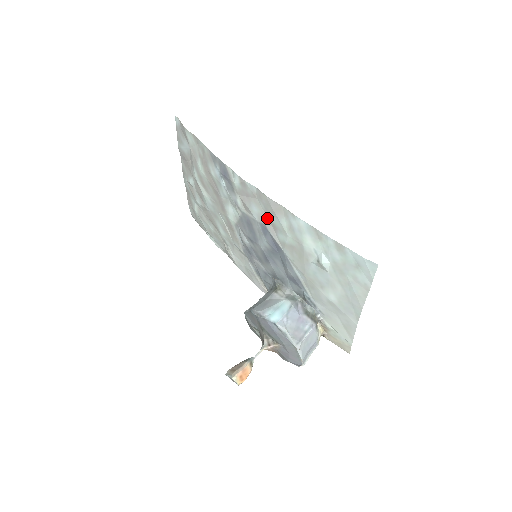
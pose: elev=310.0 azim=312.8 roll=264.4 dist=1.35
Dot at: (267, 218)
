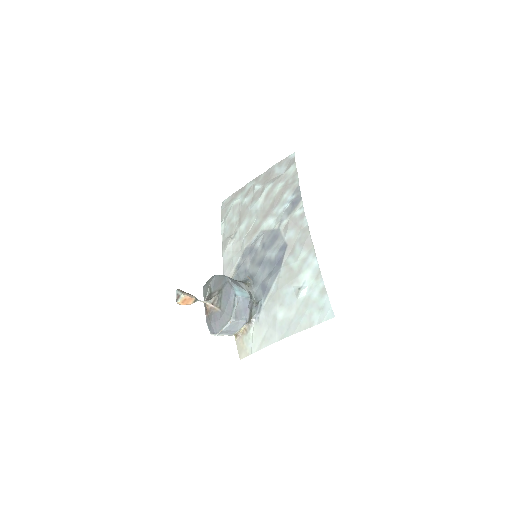
Dot at: (294, 244)
